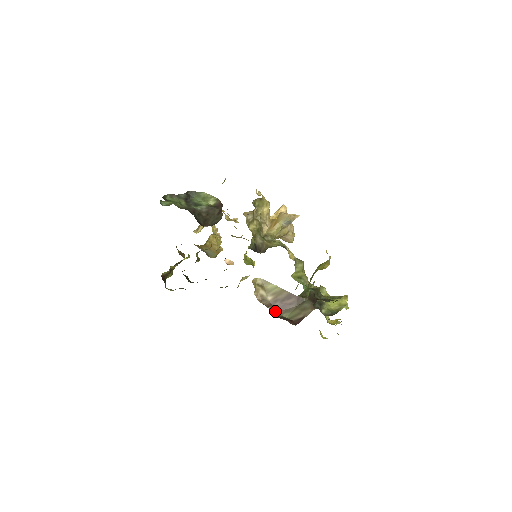
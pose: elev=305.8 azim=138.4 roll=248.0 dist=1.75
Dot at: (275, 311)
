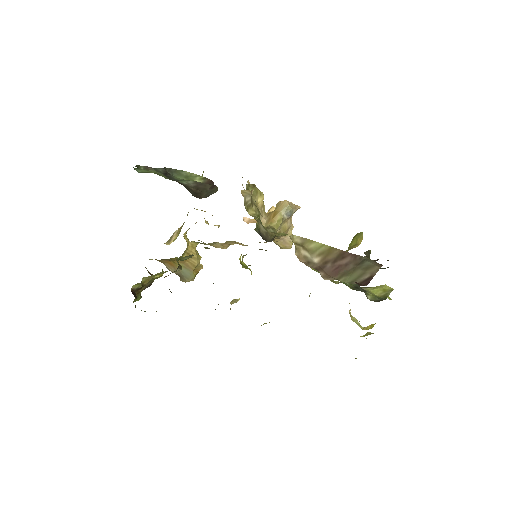
Dot at: (328, 276)
